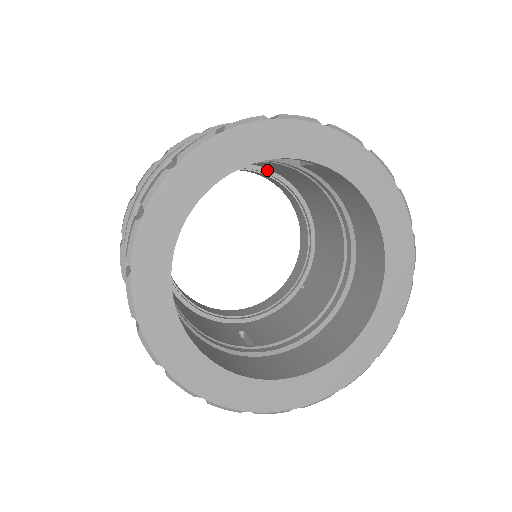
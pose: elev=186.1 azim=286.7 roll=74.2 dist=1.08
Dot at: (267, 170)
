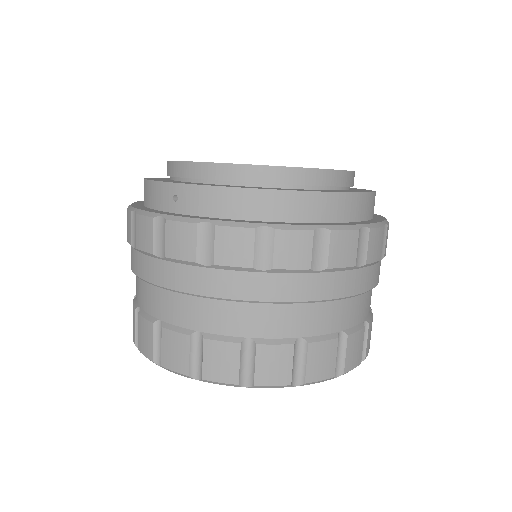
Dot at: occluded
